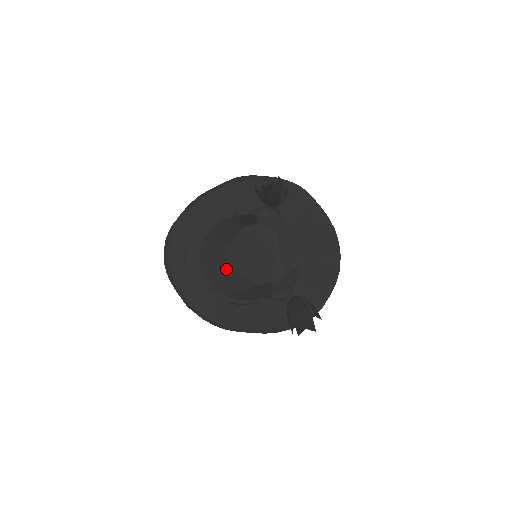
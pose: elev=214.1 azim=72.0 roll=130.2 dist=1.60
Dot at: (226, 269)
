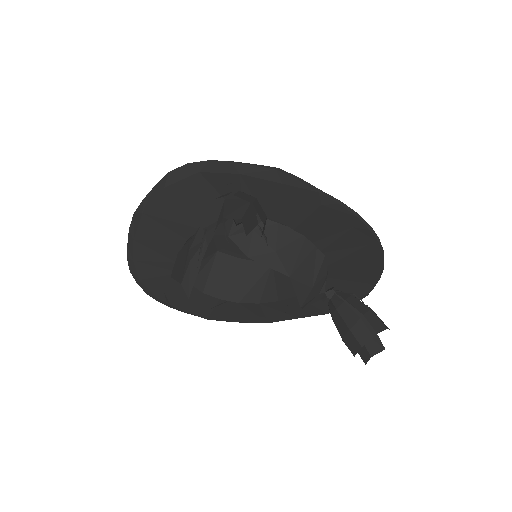
Dot at: (224, 263)
